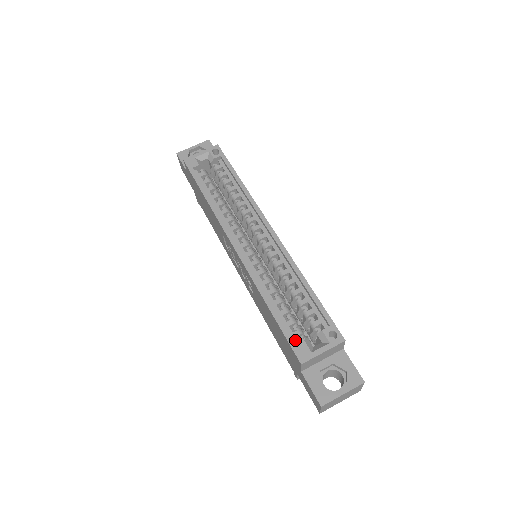
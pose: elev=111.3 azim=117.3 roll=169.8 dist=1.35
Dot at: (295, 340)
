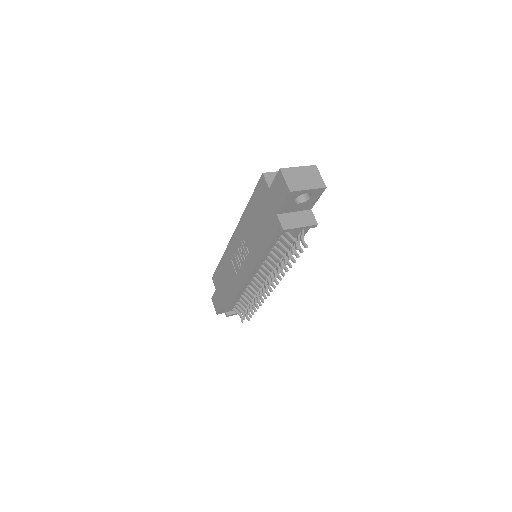
Dot at: occluded
